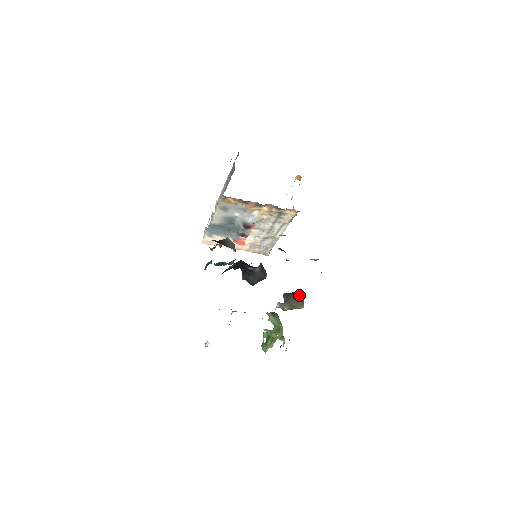
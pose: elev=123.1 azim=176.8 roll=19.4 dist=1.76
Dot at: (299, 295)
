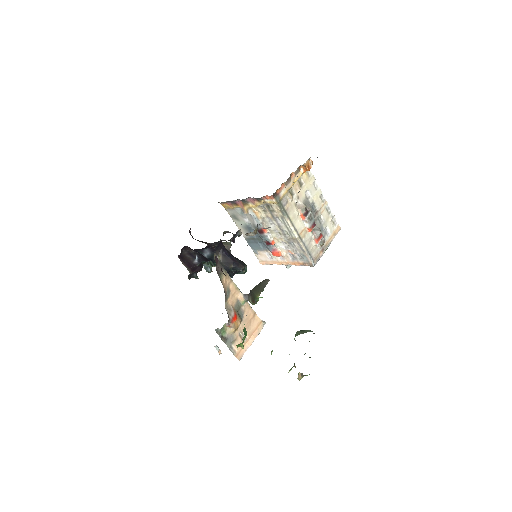
Dot at: (261, 284)
